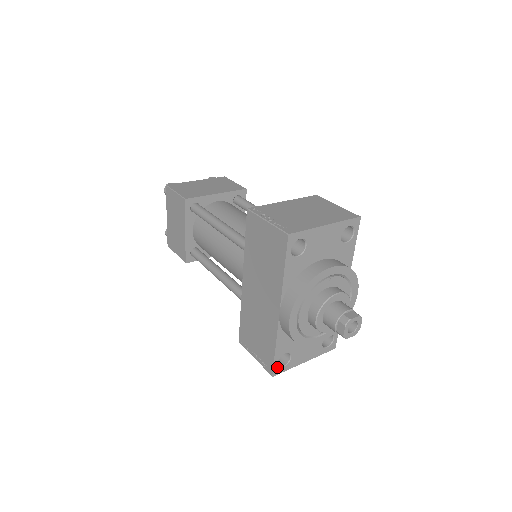
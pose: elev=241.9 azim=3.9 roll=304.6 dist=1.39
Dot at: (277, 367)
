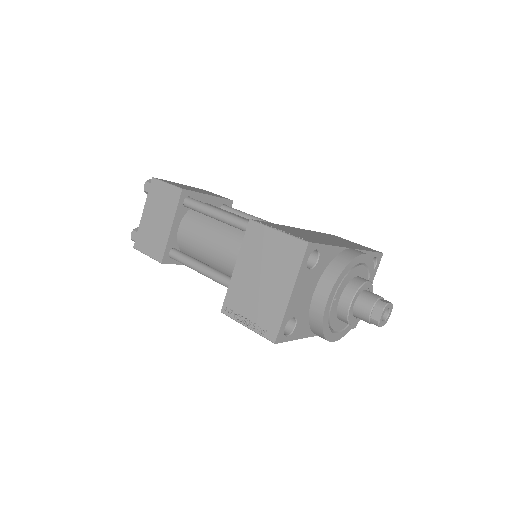
Dot at: occluded
